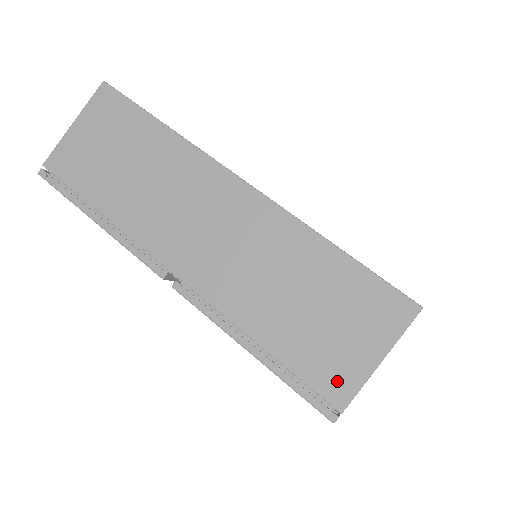
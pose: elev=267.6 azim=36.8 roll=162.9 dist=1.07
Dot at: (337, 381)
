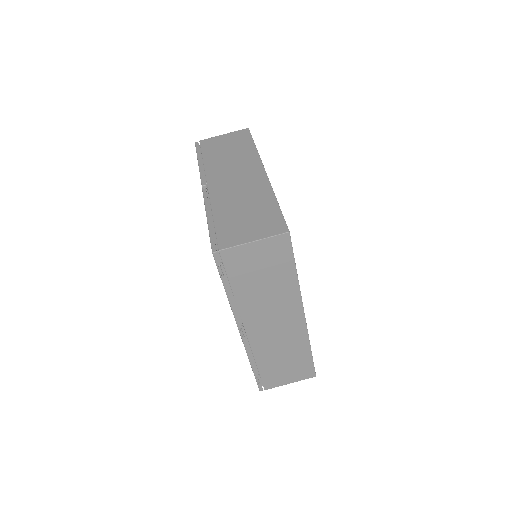
Dot at: (229, 240)
